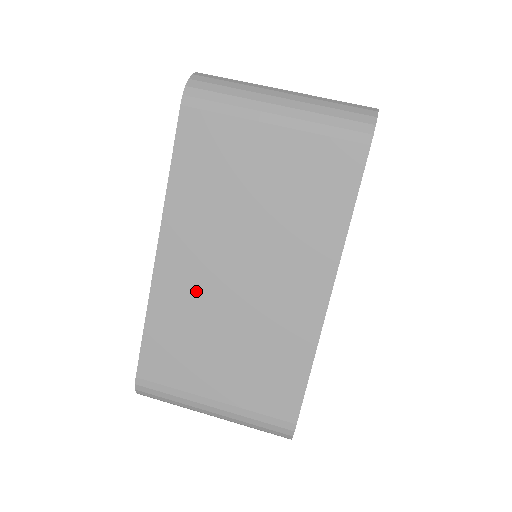
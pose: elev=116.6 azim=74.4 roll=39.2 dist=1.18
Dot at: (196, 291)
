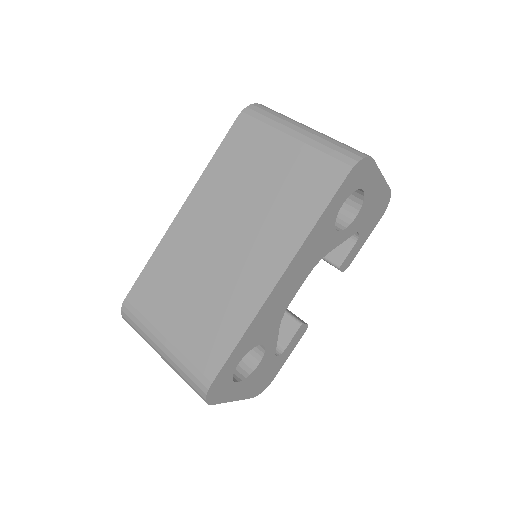
Dot at: (191, 246)
